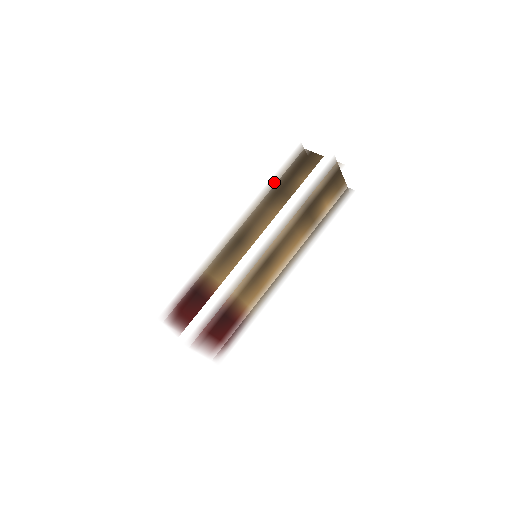
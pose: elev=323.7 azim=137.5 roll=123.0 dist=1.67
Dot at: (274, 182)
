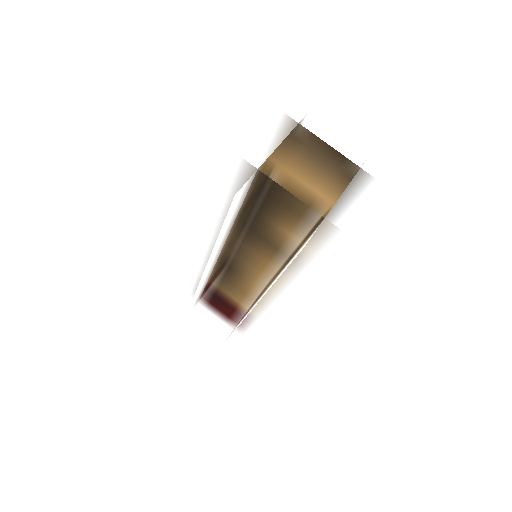
Dot at: (234, 217)
